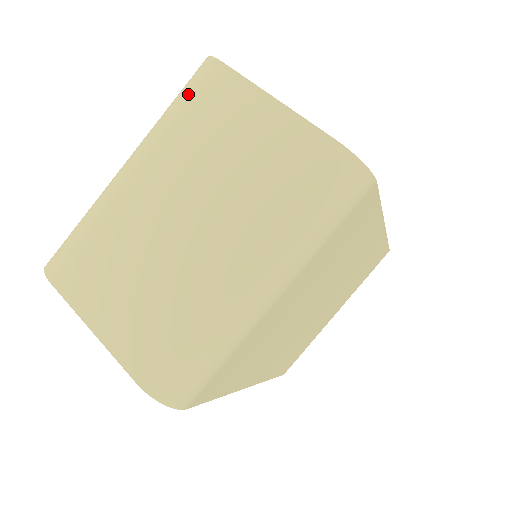
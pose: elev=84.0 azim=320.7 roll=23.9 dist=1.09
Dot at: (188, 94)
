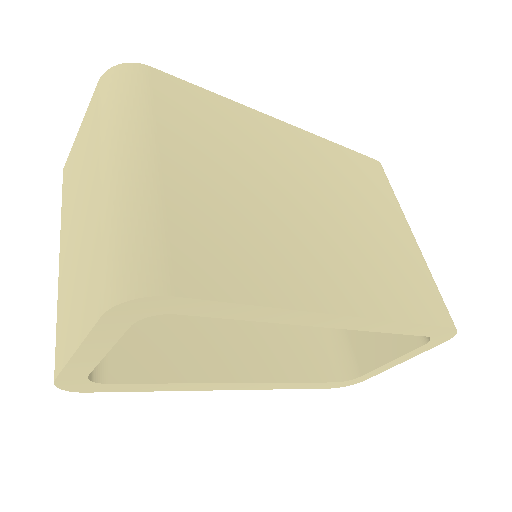
Dot at: occluded
